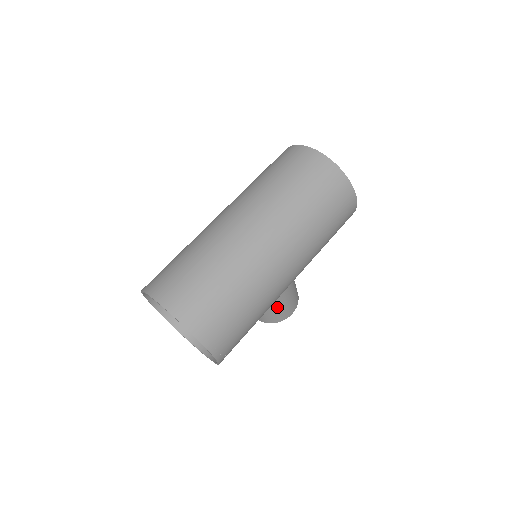
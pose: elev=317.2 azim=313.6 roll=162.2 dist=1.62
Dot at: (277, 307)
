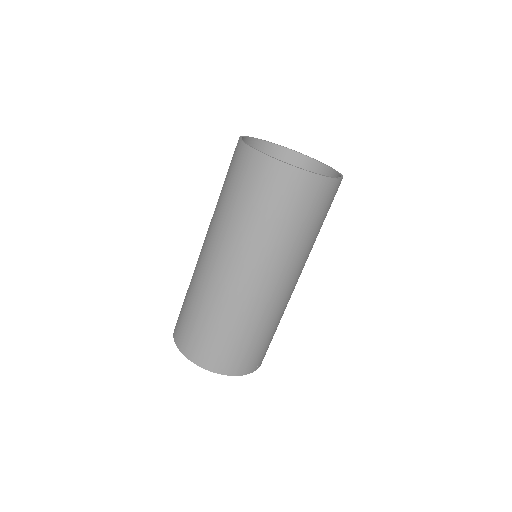
Dot at: occluded
